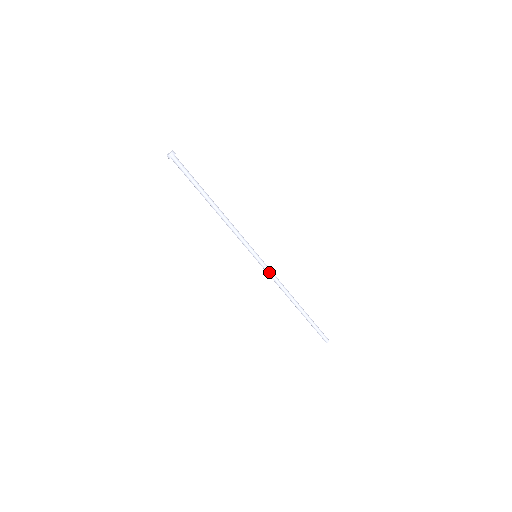
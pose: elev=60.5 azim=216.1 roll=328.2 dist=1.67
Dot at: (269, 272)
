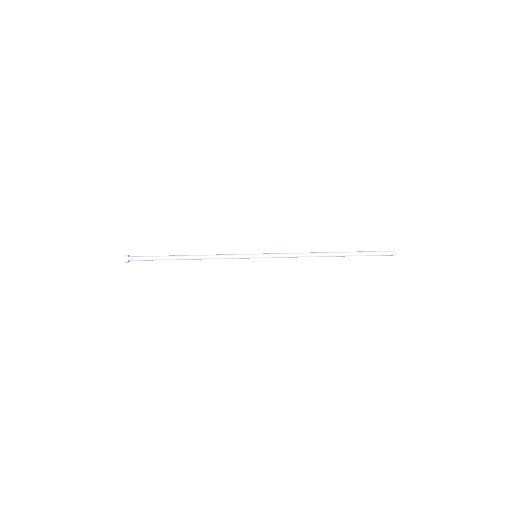
Dot at: (278, 257)
